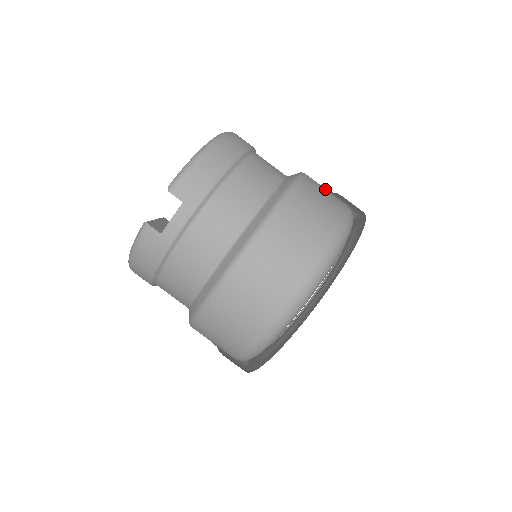
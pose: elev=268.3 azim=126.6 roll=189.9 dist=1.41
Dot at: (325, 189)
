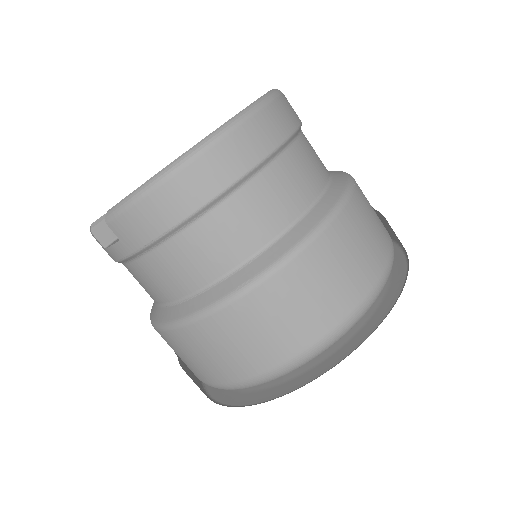
Dot at: (345, 262)
